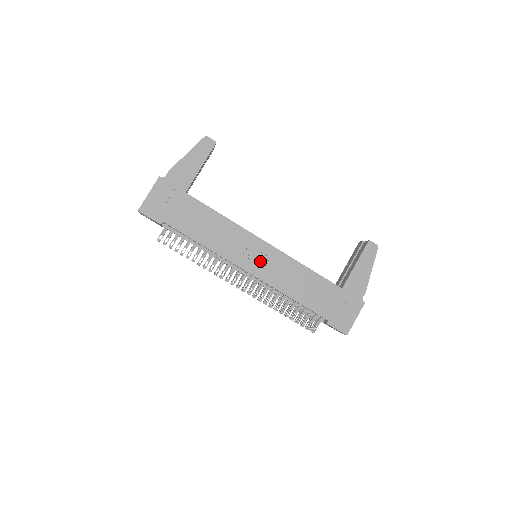
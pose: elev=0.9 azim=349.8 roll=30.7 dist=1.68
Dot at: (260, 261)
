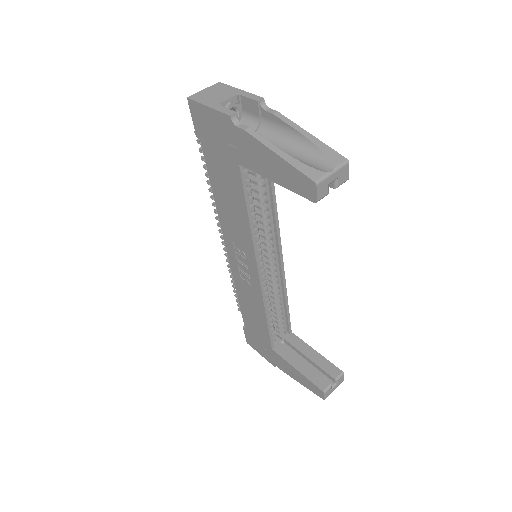
Dot at: (242, 266)
